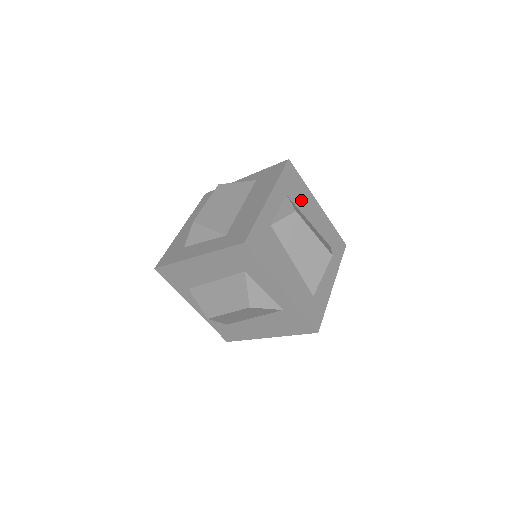
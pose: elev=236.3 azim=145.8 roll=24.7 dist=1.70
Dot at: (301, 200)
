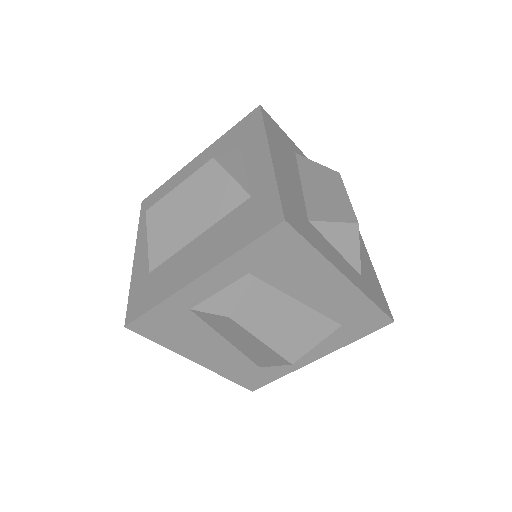
Dot at: (291, 276)
